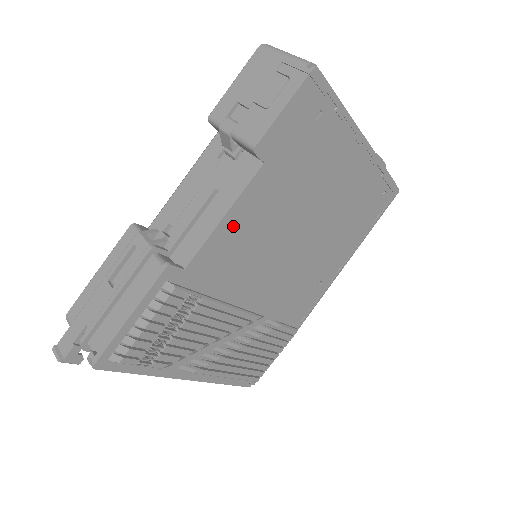
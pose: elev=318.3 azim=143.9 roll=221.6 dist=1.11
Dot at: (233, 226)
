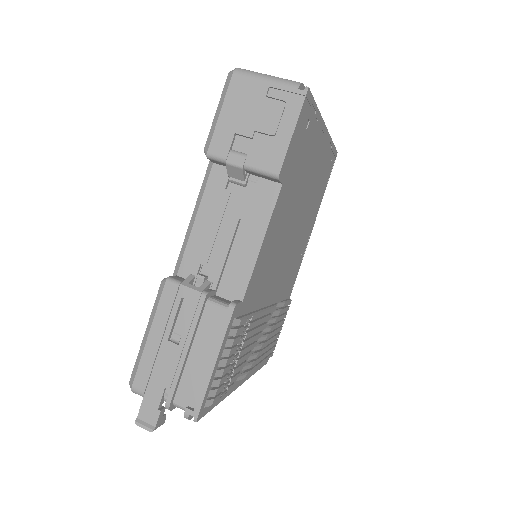
Dot at: (266, 246)
